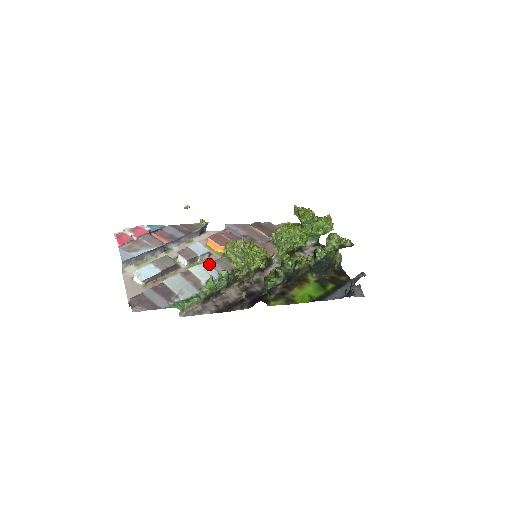
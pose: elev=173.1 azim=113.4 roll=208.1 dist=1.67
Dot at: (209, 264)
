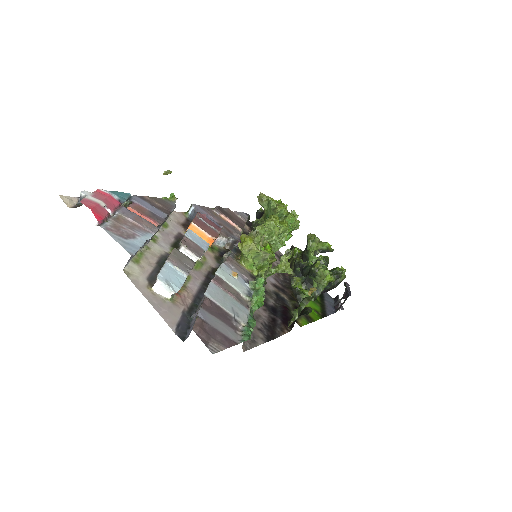
Dot at: (225, 266)
